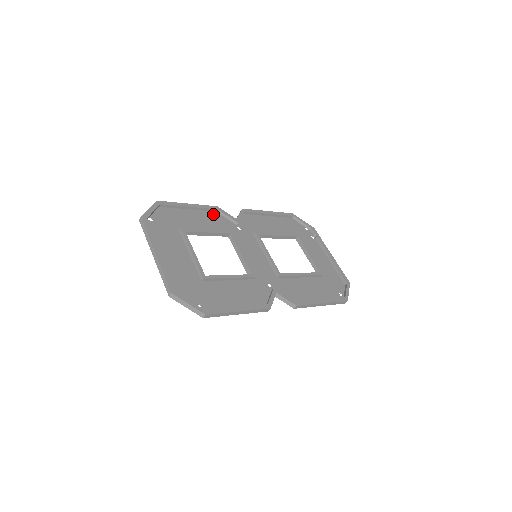
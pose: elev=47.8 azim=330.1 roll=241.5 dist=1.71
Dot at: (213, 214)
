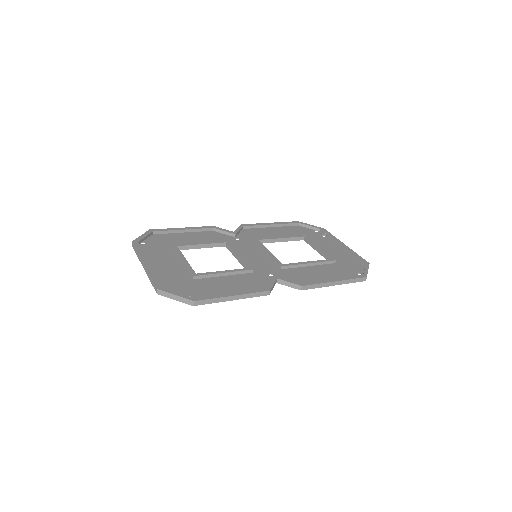
Dot at: (209, 233)
